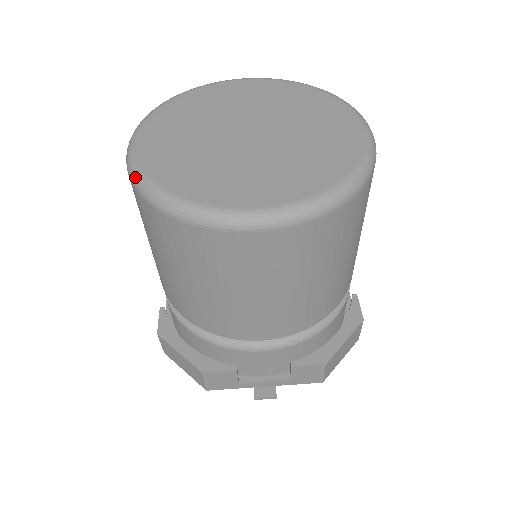
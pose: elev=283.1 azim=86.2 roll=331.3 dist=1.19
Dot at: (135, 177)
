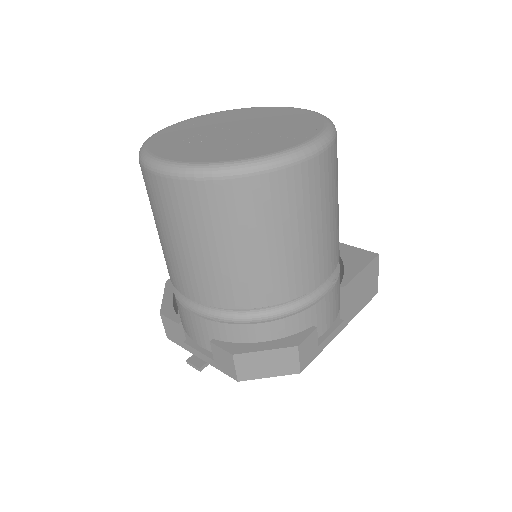
Dot at: occluded
